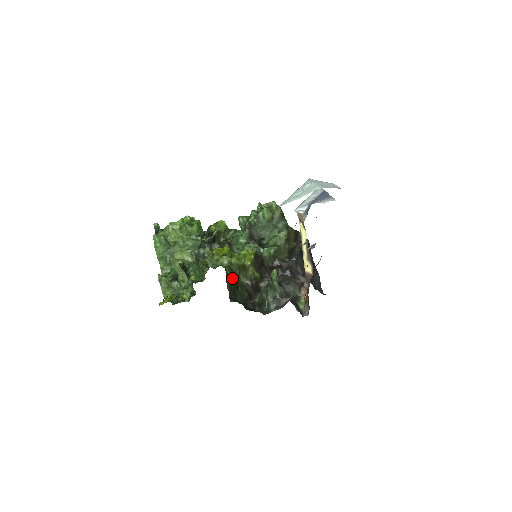
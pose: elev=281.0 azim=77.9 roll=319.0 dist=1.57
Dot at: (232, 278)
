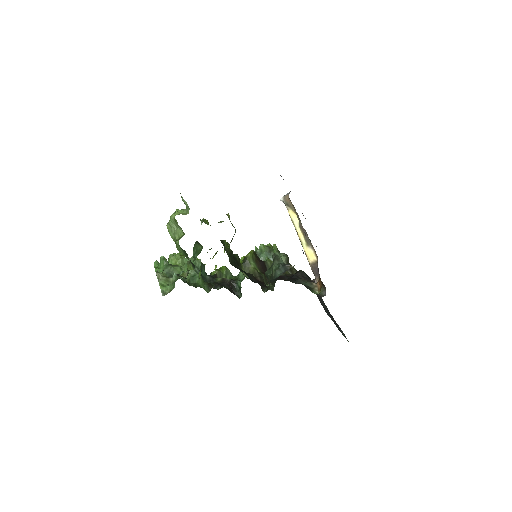
Dot at: (231, 251)
